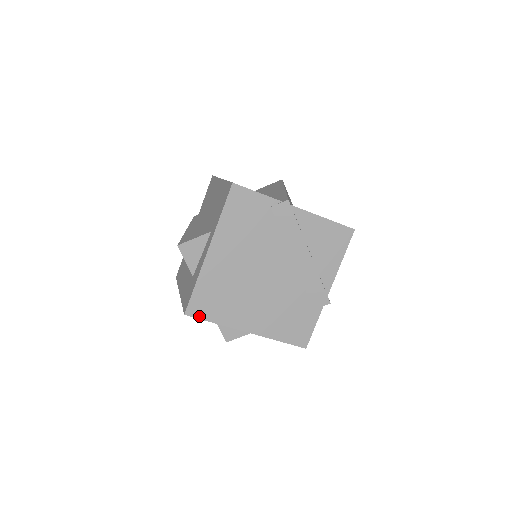
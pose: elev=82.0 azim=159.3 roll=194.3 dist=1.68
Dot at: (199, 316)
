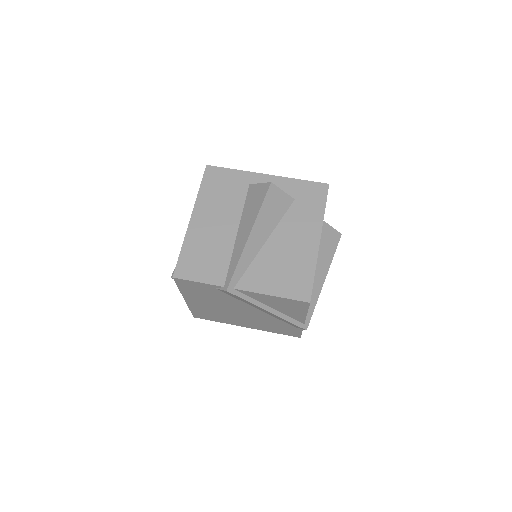
Dot at: occluded
